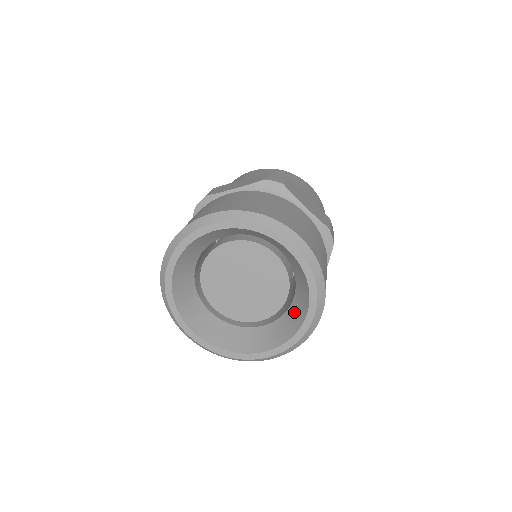
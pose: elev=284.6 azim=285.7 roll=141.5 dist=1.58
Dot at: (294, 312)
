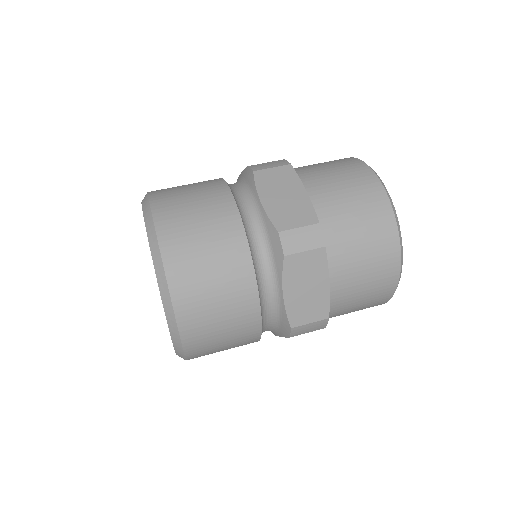
Dot at: occluded
